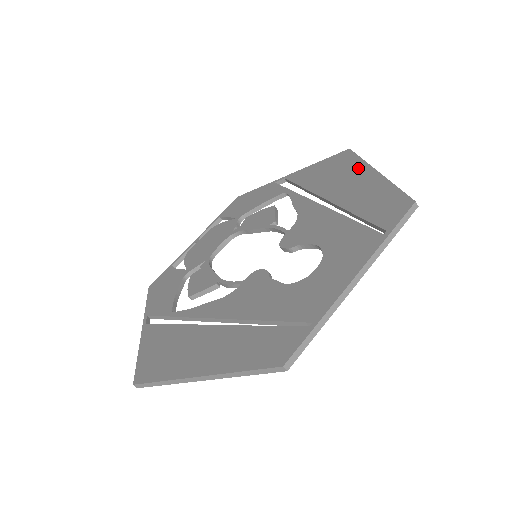
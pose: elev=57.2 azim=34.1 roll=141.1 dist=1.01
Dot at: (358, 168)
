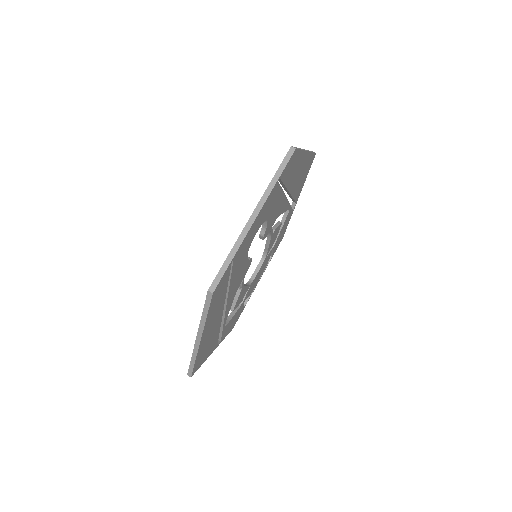
Dot at: occluded
